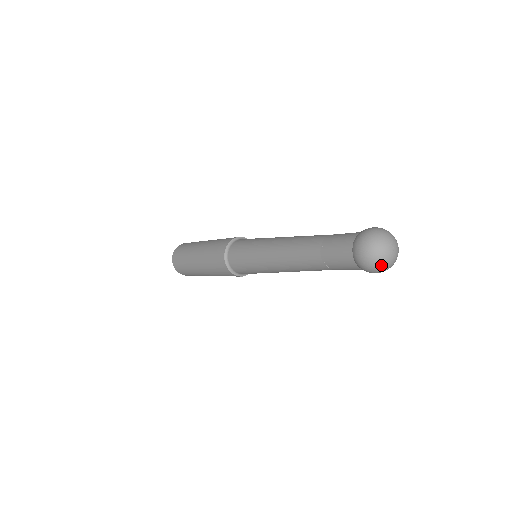
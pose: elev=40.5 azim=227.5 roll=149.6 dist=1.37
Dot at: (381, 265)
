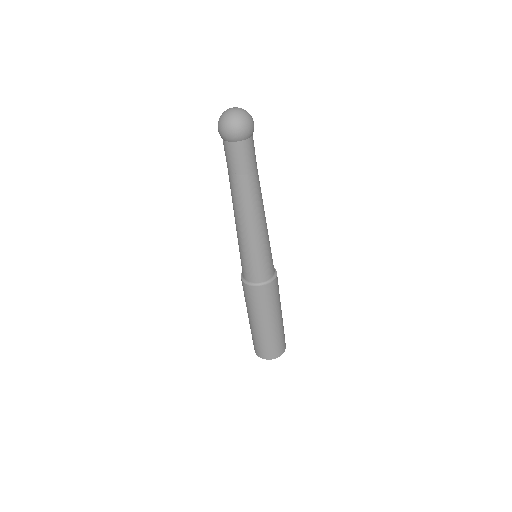
Dot at: (232, 120)
